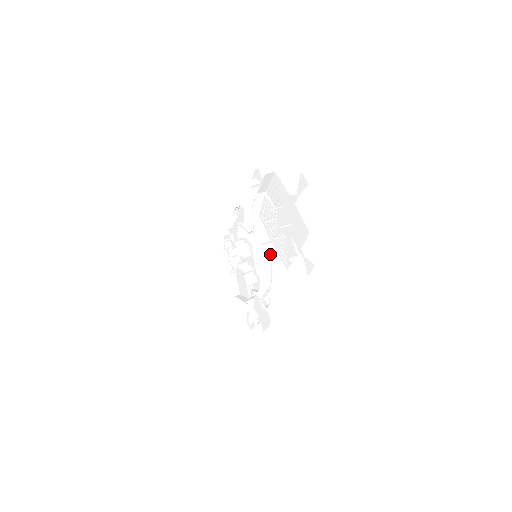
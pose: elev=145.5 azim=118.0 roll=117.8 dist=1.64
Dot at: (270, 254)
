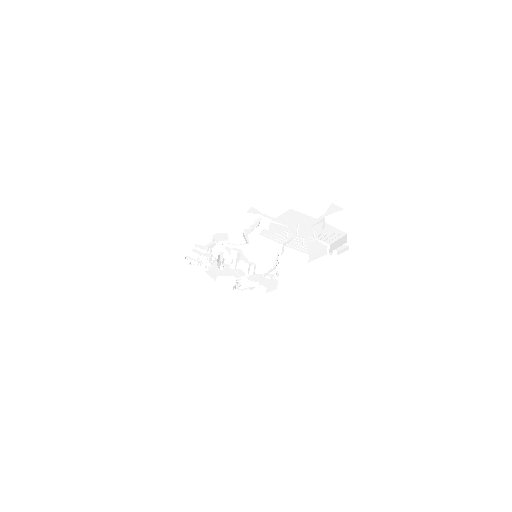
Dot at: (291, 255)
